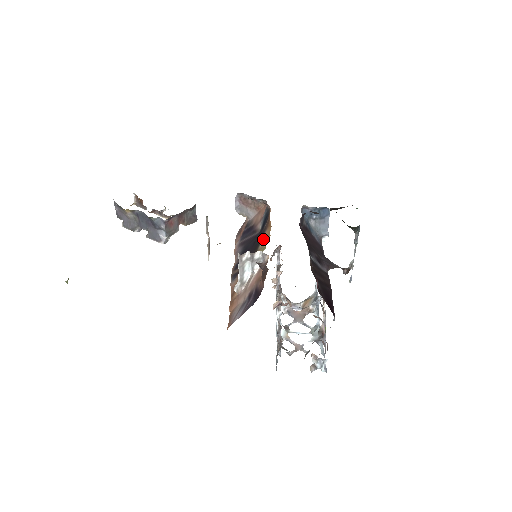
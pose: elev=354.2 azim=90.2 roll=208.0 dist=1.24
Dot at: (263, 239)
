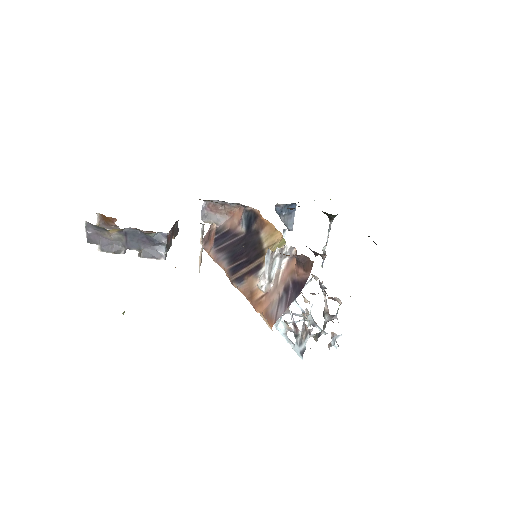
Dot at: (265, 238)
